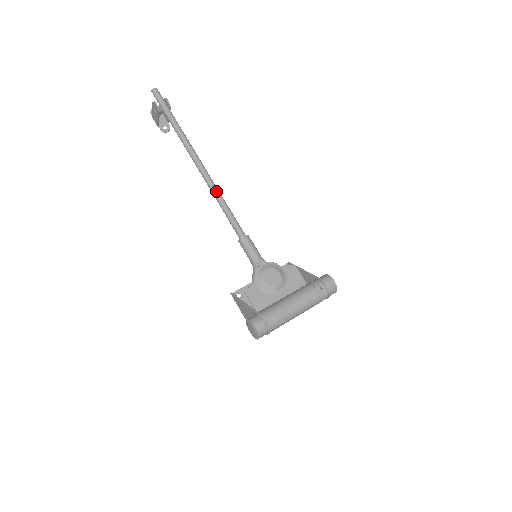
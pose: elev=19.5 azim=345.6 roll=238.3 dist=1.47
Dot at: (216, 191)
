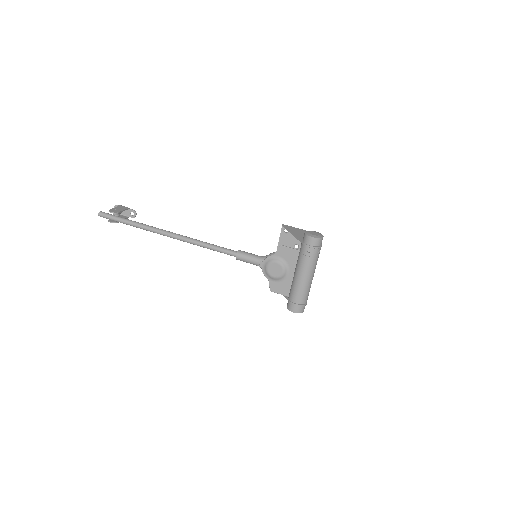
Dot at: (194, 243)
